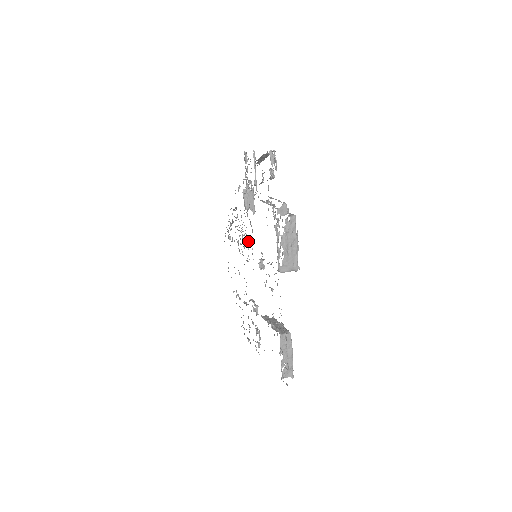
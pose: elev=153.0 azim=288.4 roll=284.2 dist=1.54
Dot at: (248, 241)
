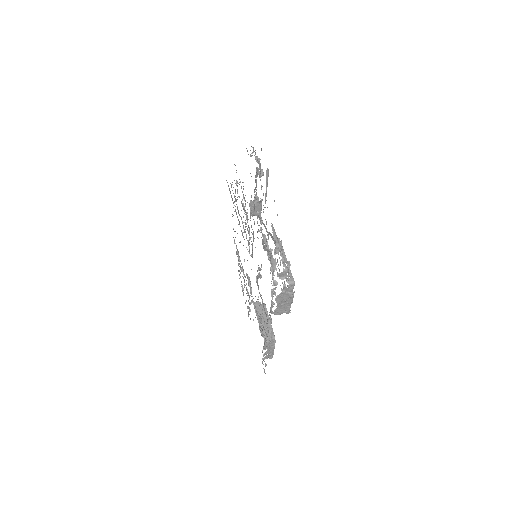
Dot at: (250, 239)
